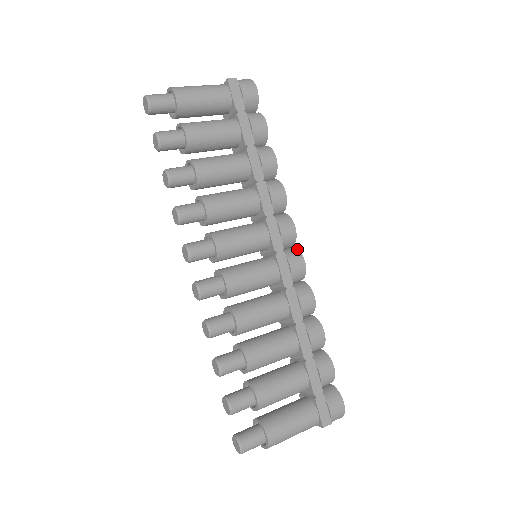
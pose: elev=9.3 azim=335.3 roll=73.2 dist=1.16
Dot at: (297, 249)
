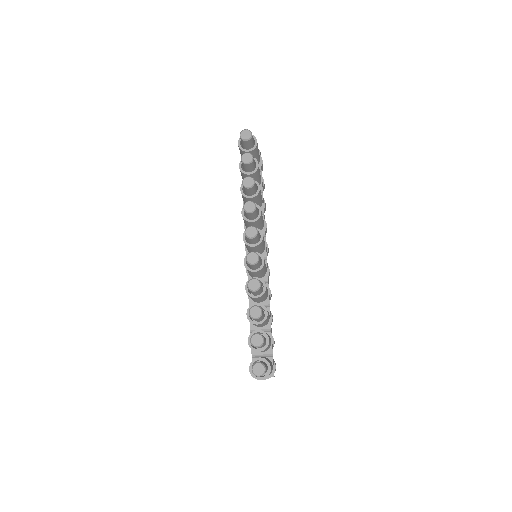
Dot at: occluded
